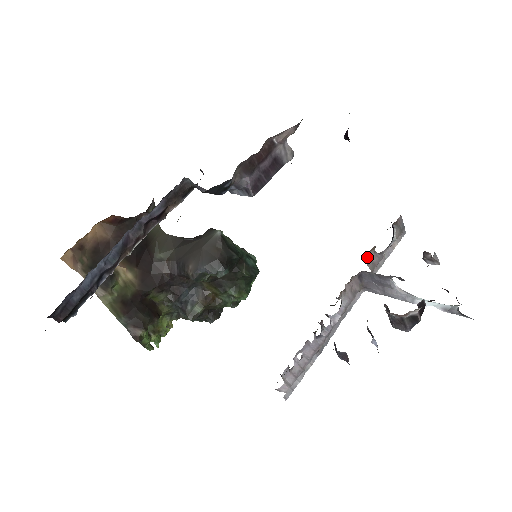
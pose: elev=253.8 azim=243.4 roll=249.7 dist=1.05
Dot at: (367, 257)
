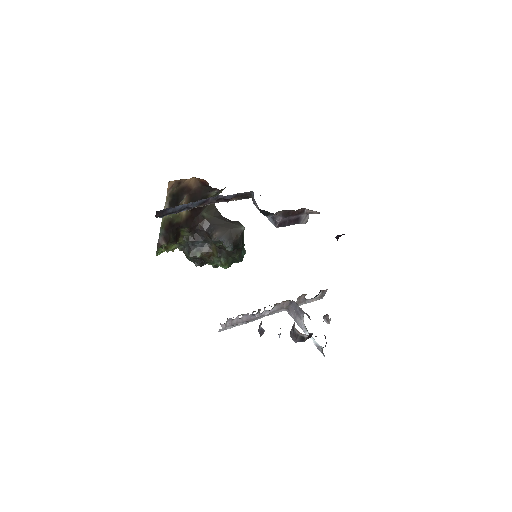
Dot at: (300, 296)
